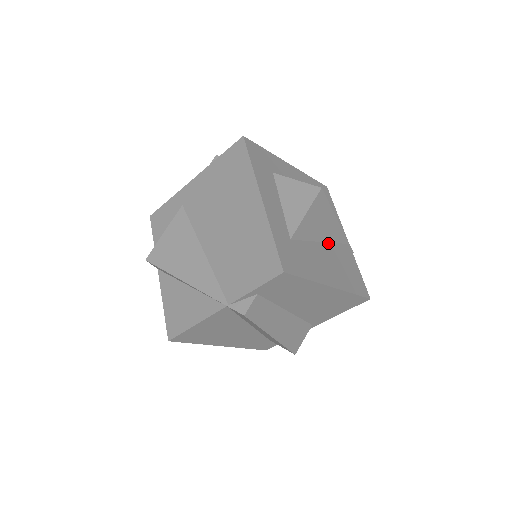
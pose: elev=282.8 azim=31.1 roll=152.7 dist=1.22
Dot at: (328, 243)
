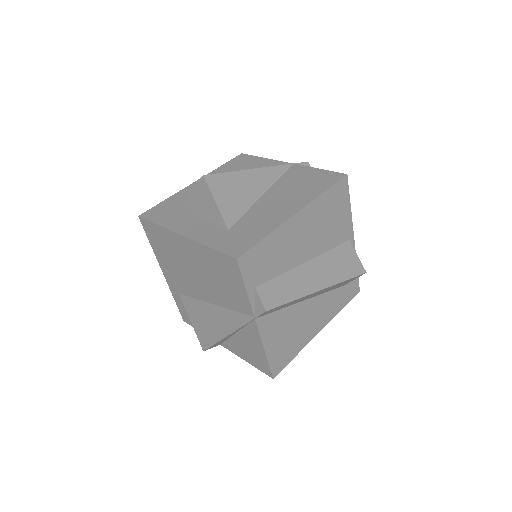
Dot at: (270, 189)
